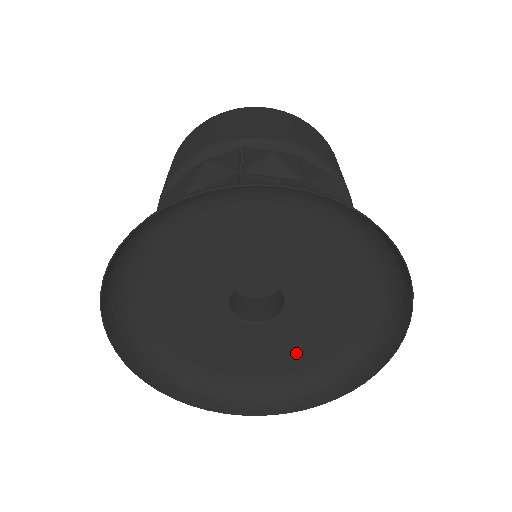
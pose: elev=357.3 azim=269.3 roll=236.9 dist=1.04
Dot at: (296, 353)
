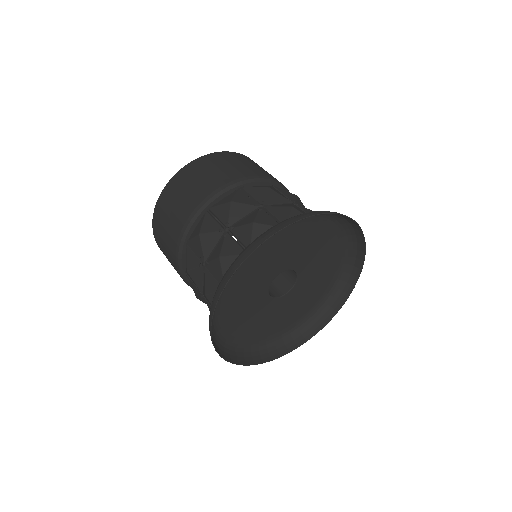
Dot at: (297, 309)
